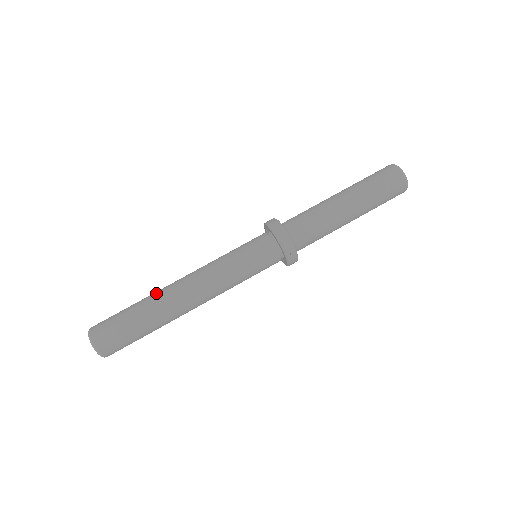
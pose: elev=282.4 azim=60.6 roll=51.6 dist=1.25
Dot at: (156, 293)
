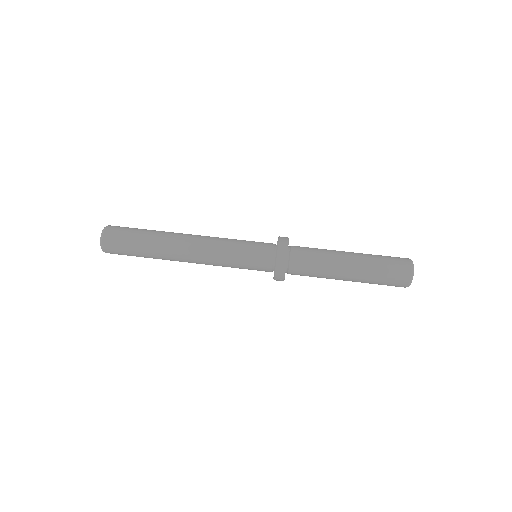
Dot at: (165, 236)
